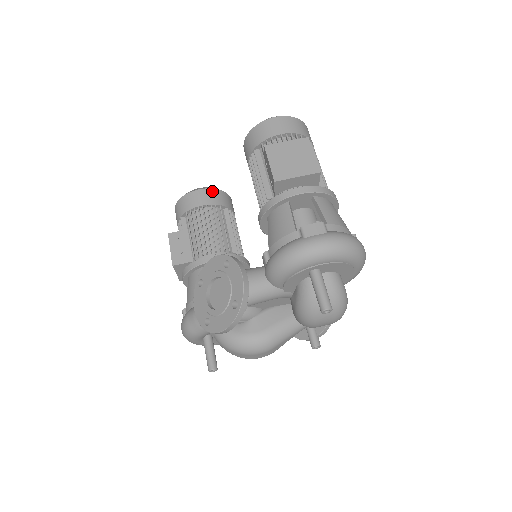
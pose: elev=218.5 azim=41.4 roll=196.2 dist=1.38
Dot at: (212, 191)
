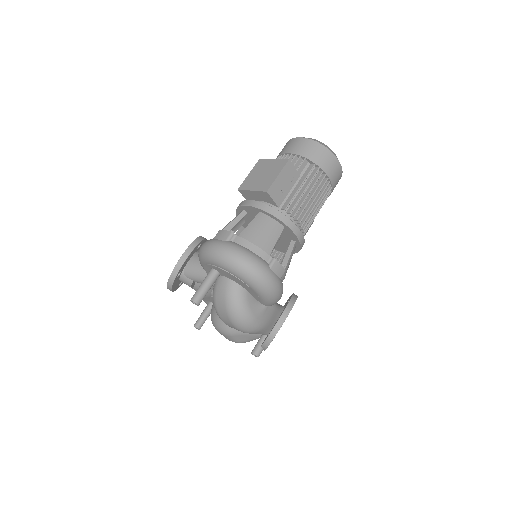
Dot at: occluded
